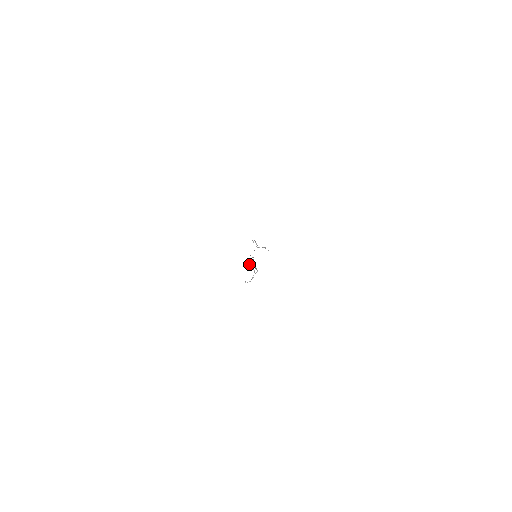
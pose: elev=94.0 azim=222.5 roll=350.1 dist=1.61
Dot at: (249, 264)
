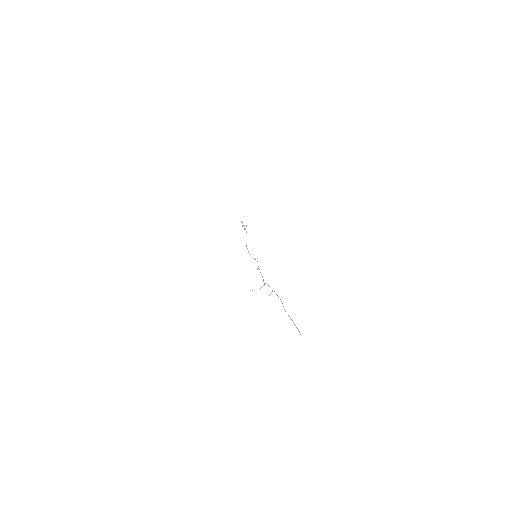
Dot at: occluded
